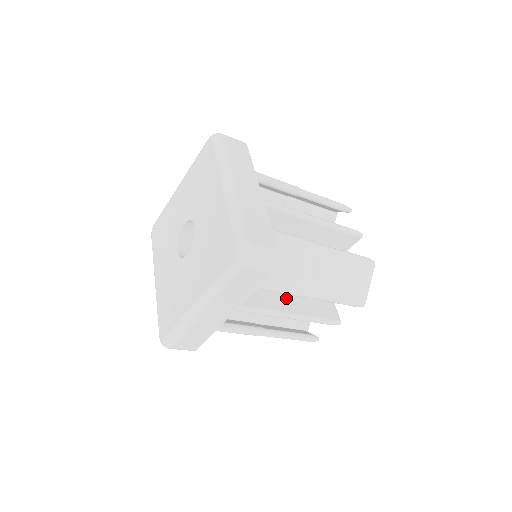
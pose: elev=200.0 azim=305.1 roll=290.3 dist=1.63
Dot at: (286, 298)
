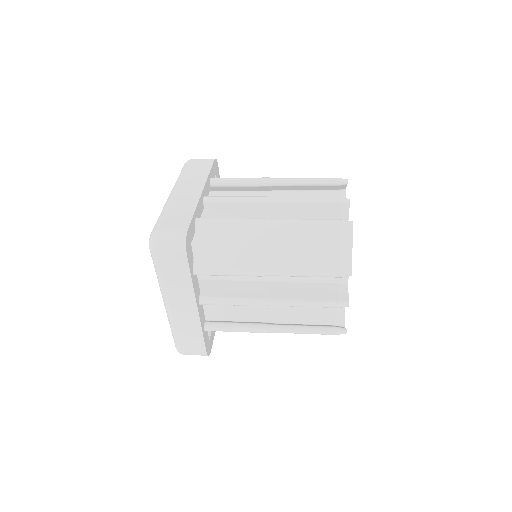
Dot at: occluded
